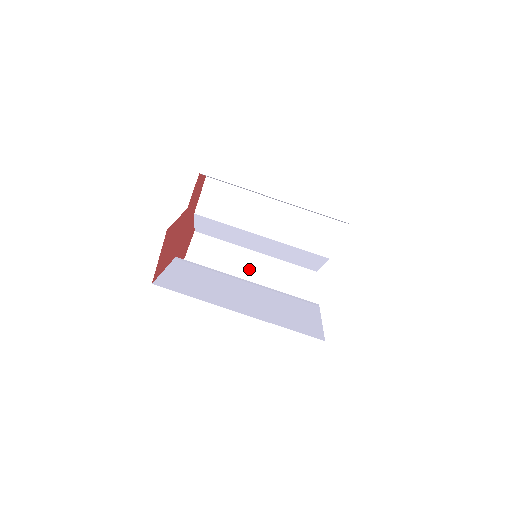
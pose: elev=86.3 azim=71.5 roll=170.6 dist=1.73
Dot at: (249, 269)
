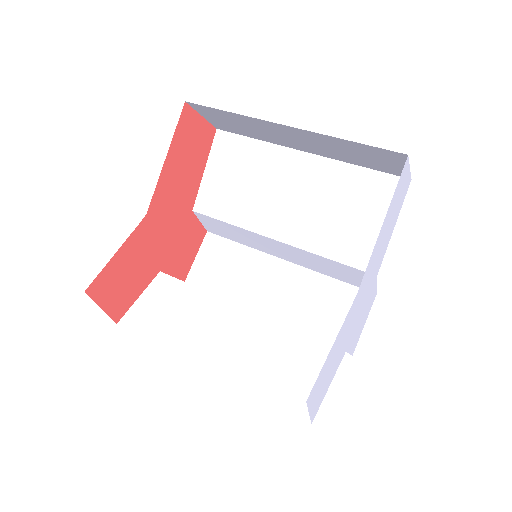
Dot at: occluded
